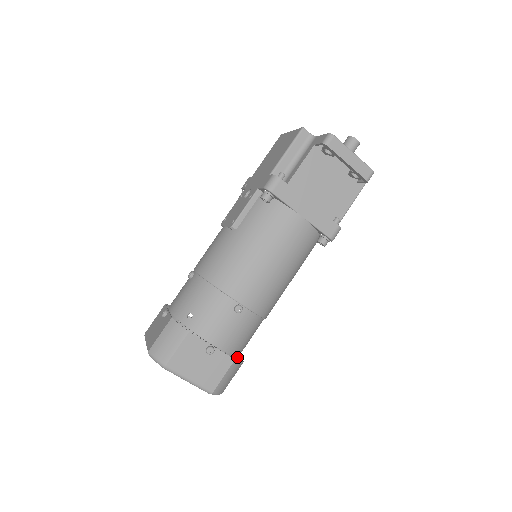
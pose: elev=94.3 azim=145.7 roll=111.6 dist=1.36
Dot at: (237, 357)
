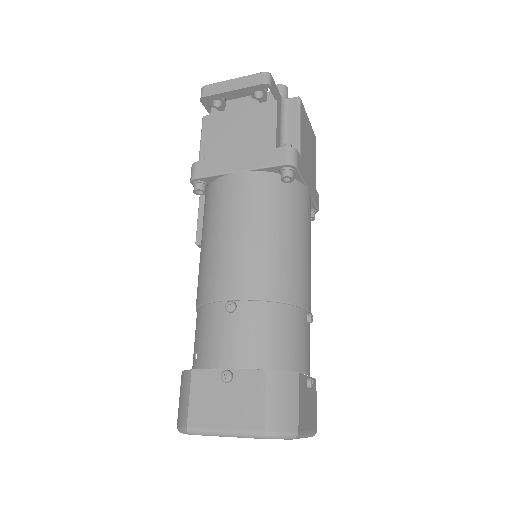
Dot at: (303, 378)
